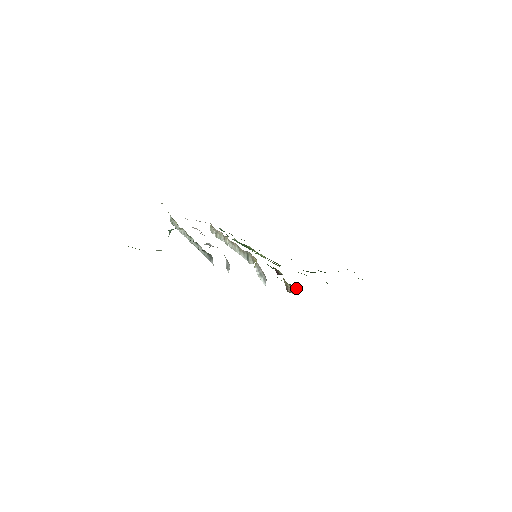
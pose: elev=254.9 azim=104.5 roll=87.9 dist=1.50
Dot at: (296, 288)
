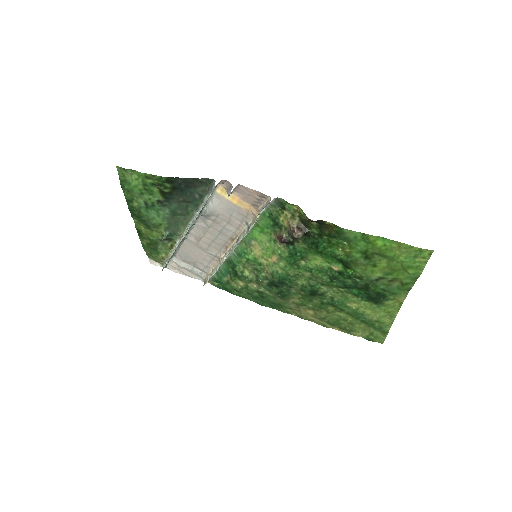
Dot at: (303, 230)
